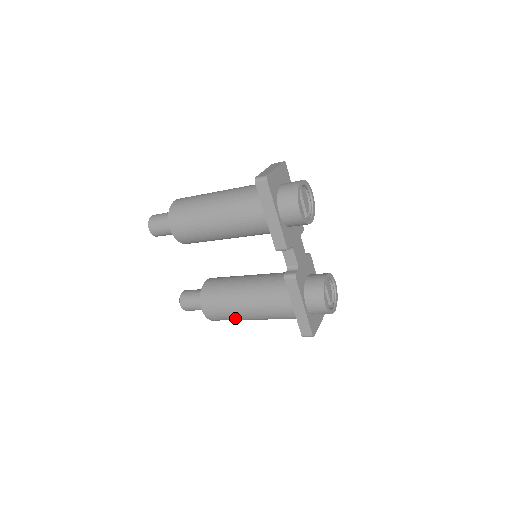
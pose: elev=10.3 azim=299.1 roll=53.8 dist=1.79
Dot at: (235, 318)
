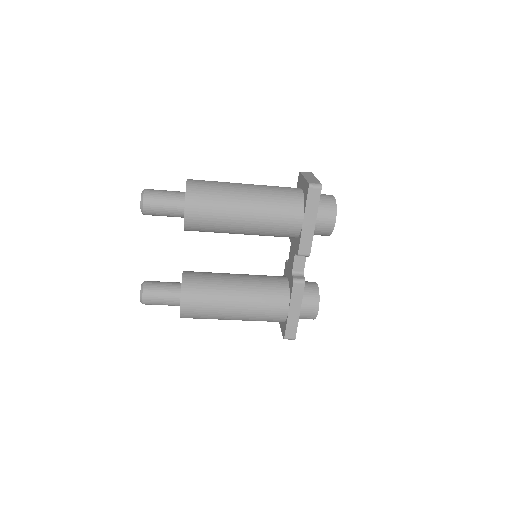
Dot at: (215, 317)
